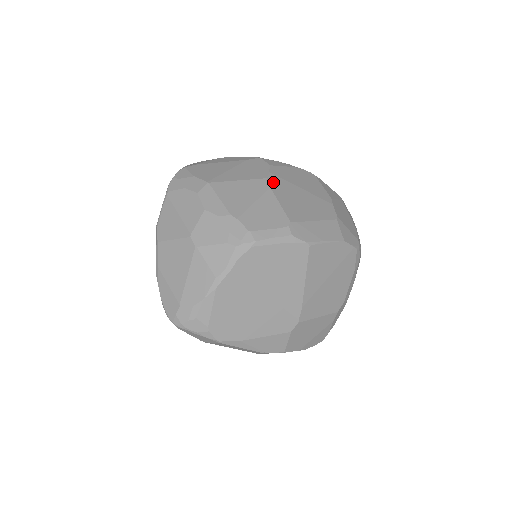
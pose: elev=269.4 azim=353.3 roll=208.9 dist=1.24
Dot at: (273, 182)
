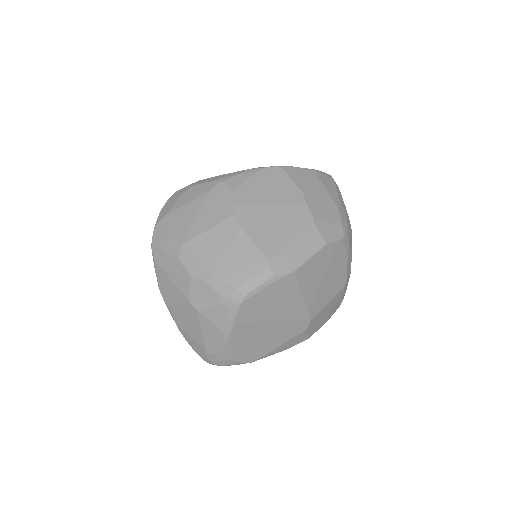
Dot at: (241, 216)
